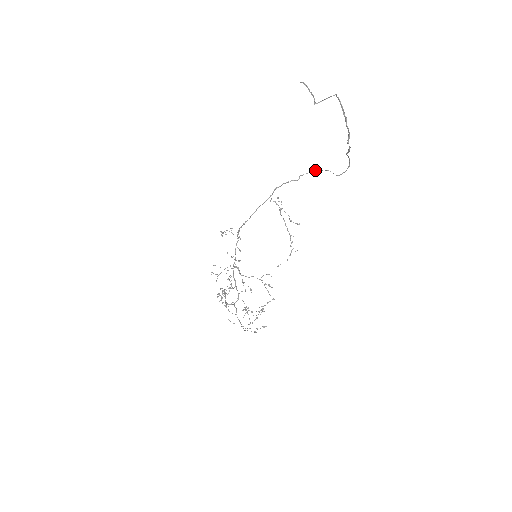
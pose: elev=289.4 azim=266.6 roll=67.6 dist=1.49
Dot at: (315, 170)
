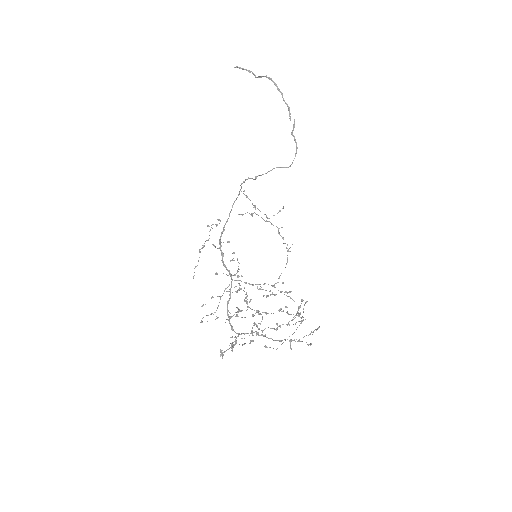
Dot at: (265, 173)
